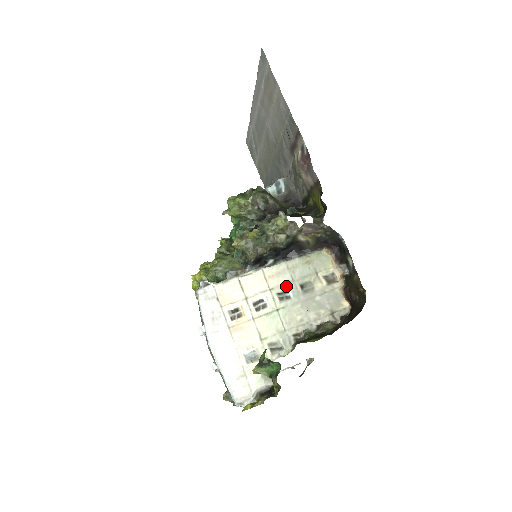
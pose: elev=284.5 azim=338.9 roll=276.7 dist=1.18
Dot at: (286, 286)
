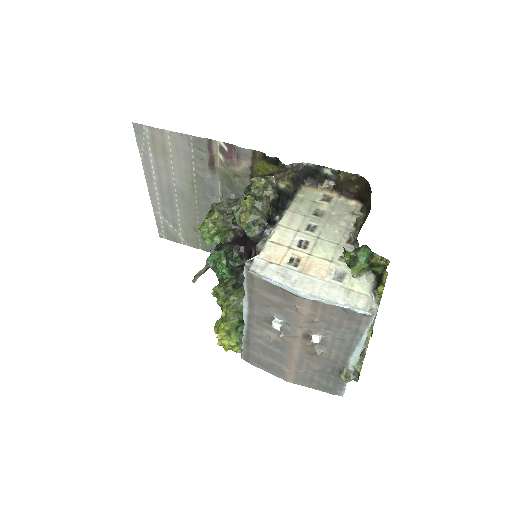
Dot at: (305, 222)
